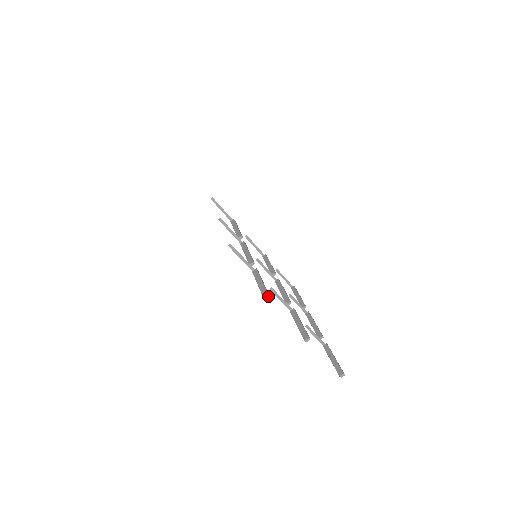
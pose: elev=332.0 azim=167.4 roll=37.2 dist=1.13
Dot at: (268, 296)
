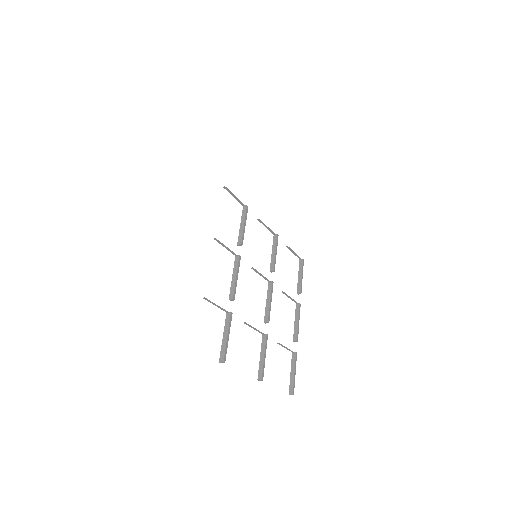
Dot at: (223, 362)
